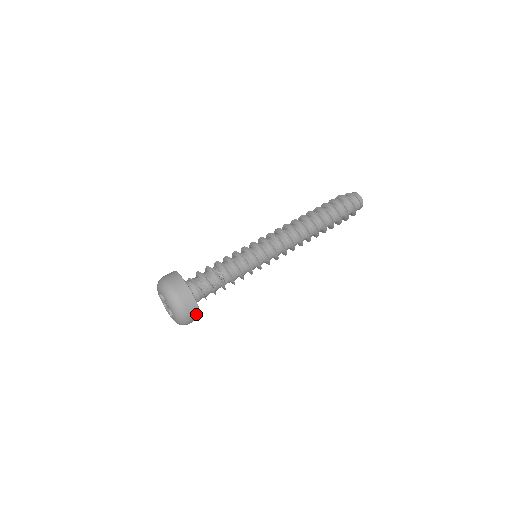
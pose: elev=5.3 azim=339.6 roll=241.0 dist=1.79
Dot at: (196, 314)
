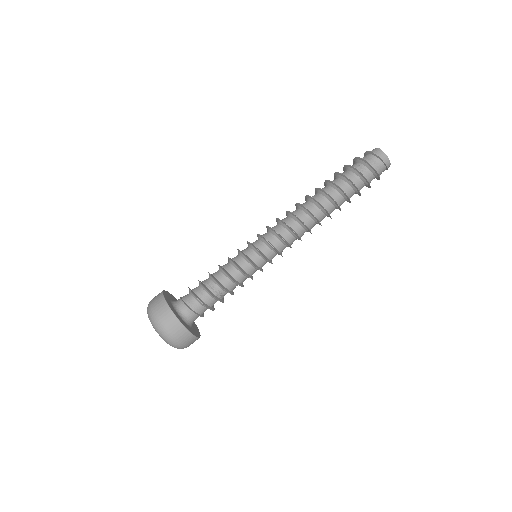
Dot at: occluded
